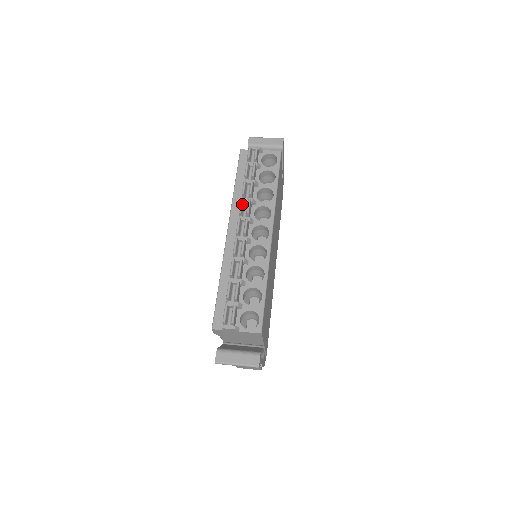
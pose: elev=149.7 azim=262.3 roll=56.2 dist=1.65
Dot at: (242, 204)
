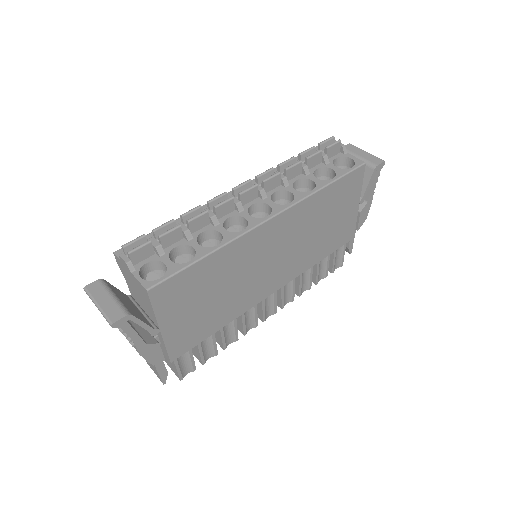
Dot at: (268, 172)
